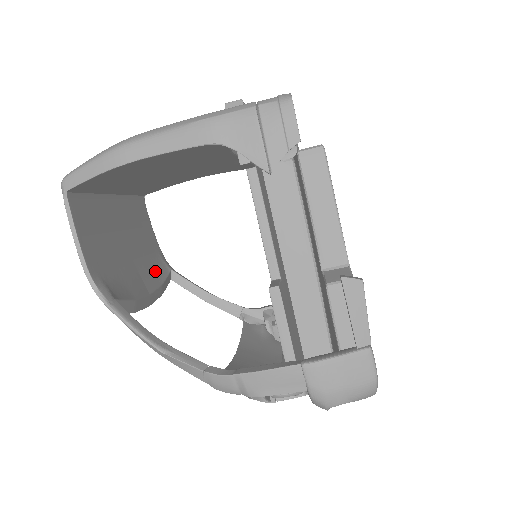
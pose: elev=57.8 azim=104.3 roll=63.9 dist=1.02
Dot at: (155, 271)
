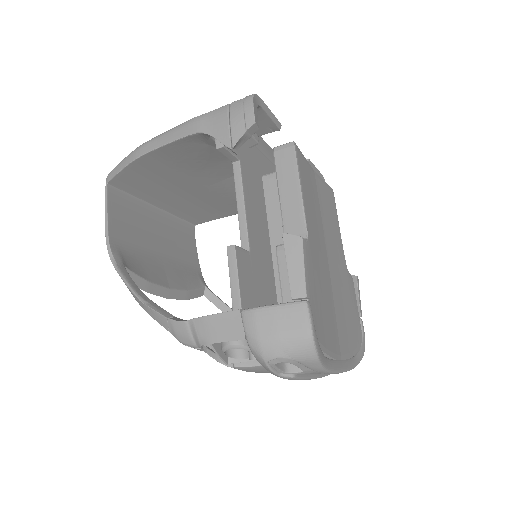
Dot at: (185, 279)
